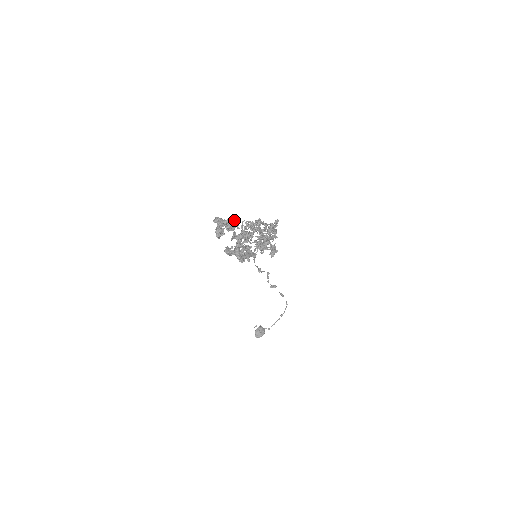
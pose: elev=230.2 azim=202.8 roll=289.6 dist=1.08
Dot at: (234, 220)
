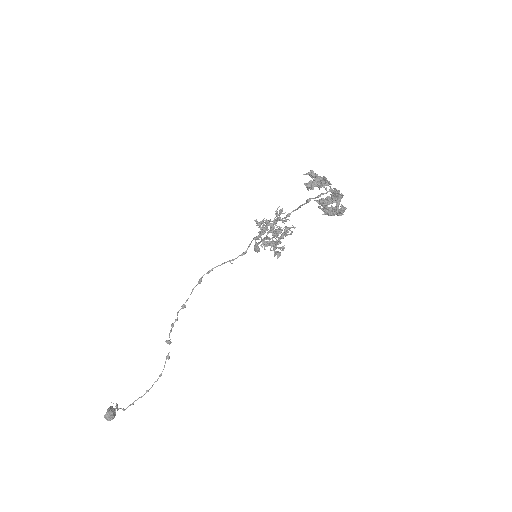
Dot at: (325, 180)
